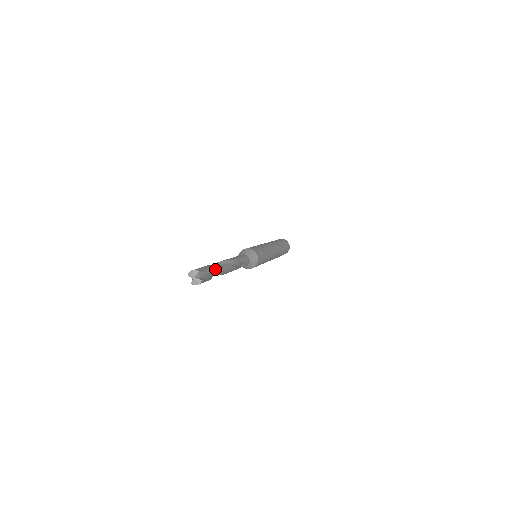
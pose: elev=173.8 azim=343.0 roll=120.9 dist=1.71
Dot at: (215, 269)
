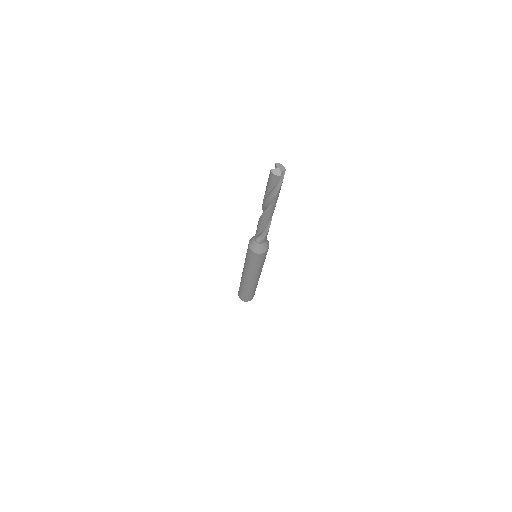
Dot at: occluded
